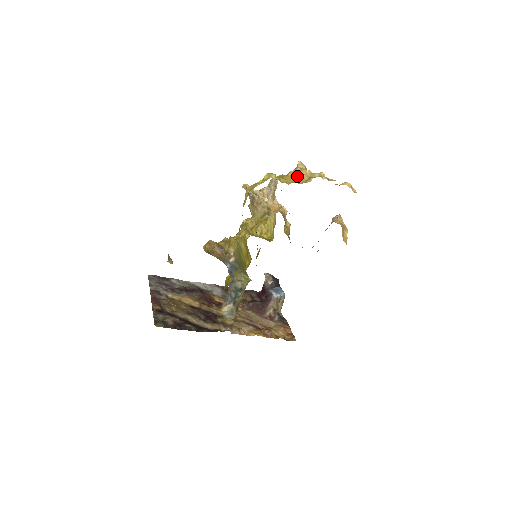
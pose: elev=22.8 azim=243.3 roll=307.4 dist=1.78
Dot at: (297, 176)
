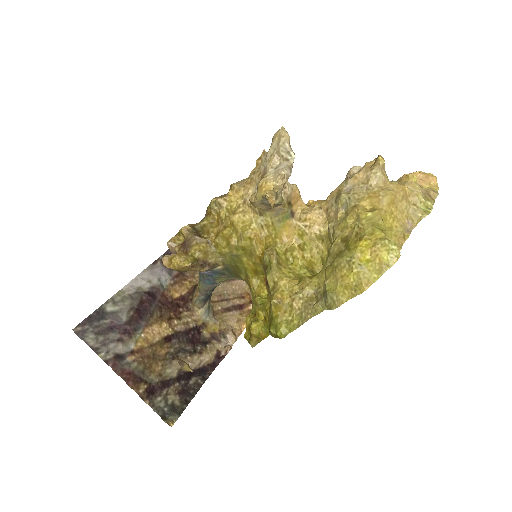
Dot at: (397, 208)
